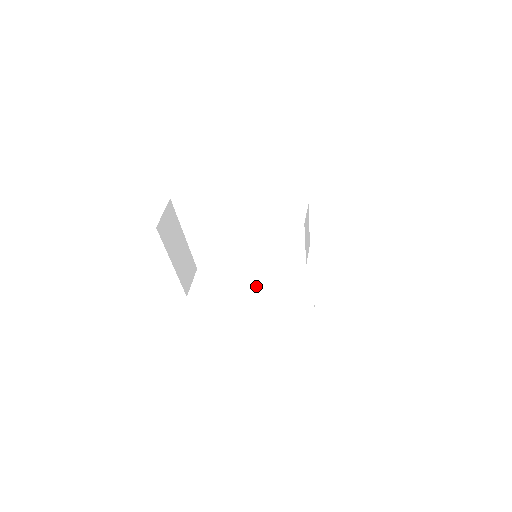
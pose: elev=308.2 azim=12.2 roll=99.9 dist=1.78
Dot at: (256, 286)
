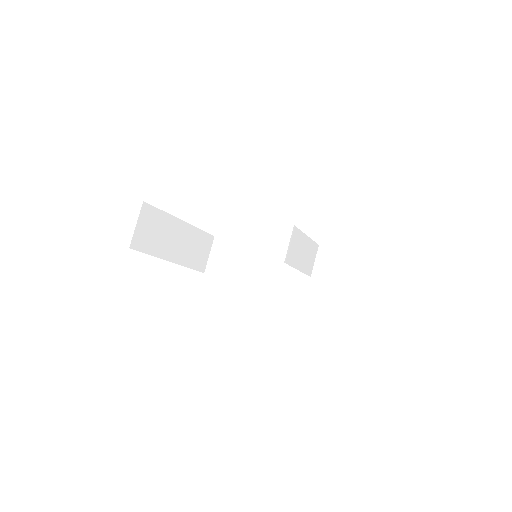
Dot at: (274, 265)
